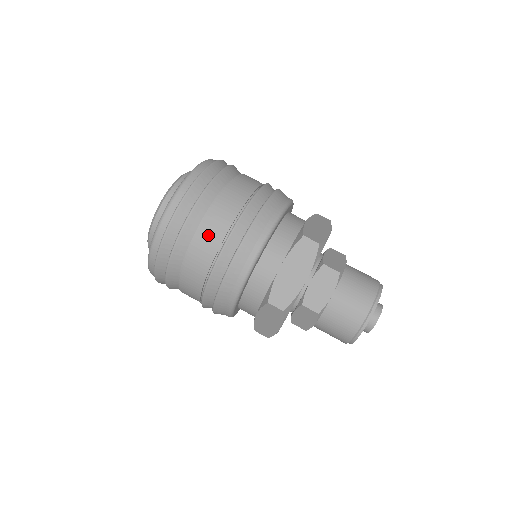
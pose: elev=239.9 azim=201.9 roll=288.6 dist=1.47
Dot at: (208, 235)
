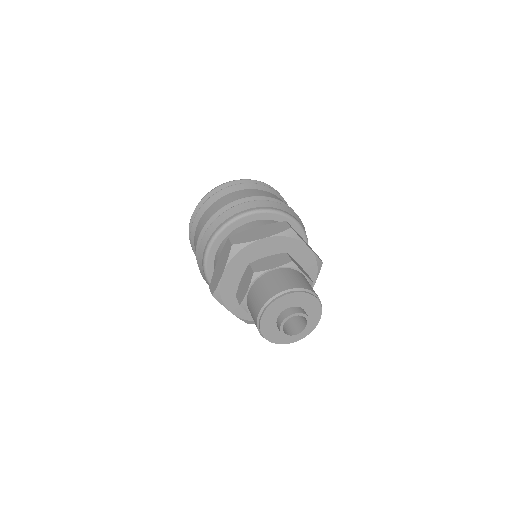
Dot at: (234, 196)
